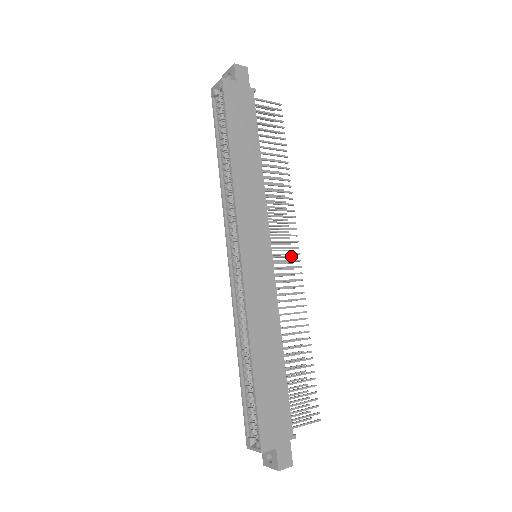
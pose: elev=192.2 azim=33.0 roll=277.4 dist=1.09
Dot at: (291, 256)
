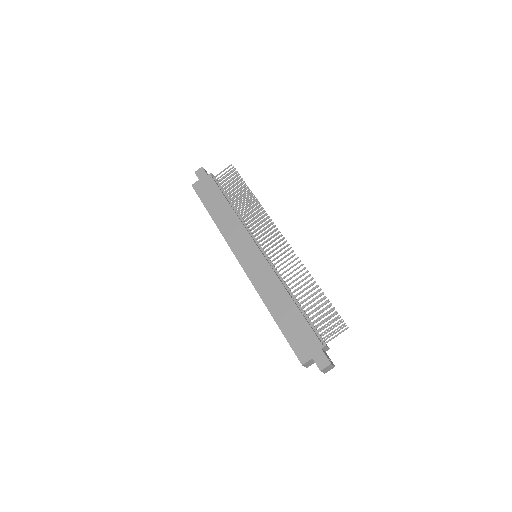
Dot at: occluded
